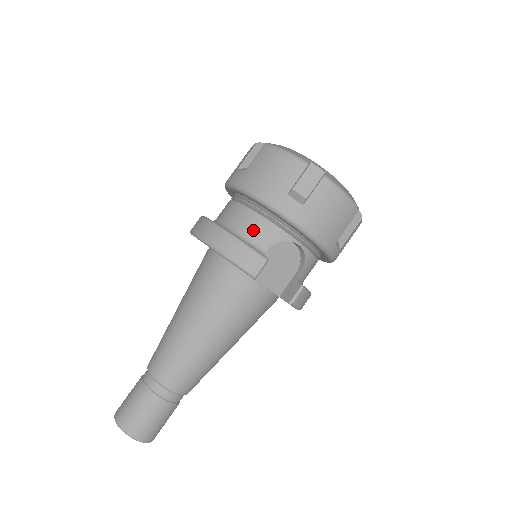
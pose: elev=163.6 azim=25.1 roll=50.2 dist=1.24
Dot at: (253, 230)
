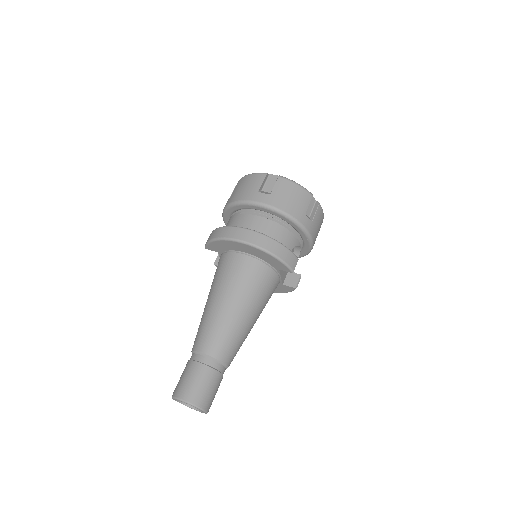
Dot at: (282, 238)
